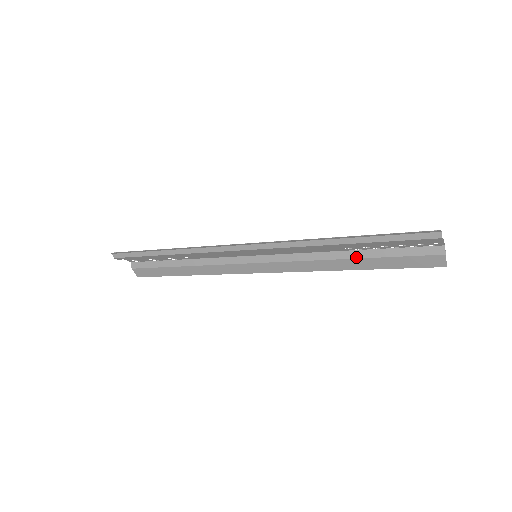
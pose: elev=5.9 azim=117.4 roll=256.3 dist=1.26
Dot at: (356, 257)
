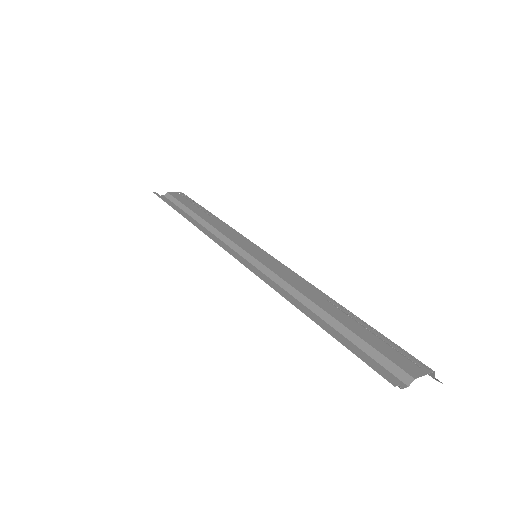
Dot at: occluded
